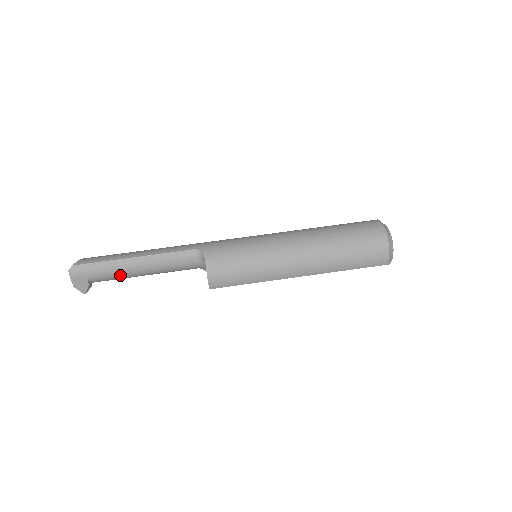
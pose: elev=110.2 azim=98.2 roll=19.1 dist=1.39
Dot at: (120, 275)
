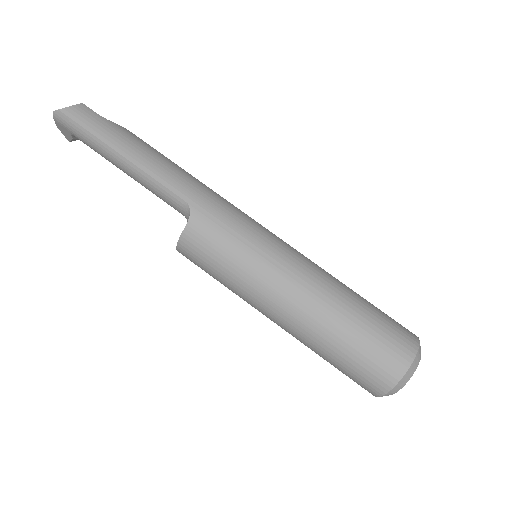
Dot at: (104, 157)
